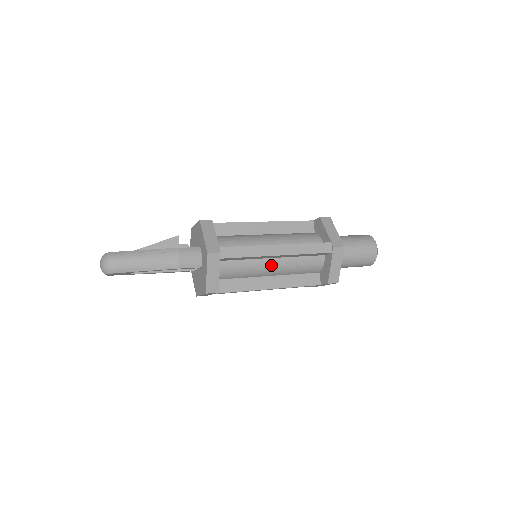
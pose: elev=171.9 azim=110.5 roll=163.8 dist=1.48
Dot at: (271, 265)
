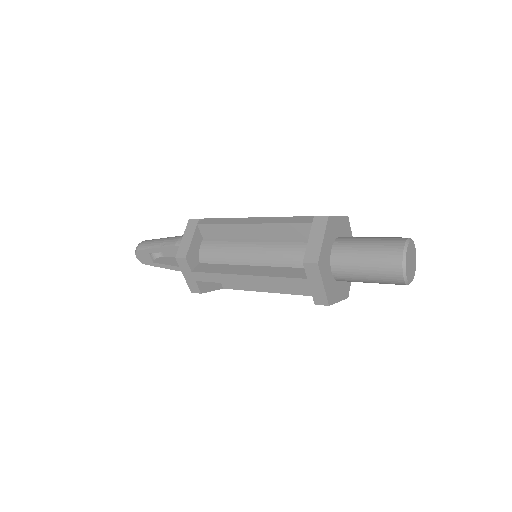
Dot at: (251, 247)
